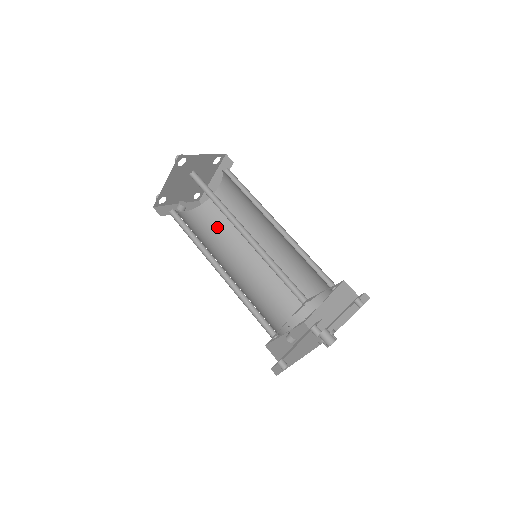
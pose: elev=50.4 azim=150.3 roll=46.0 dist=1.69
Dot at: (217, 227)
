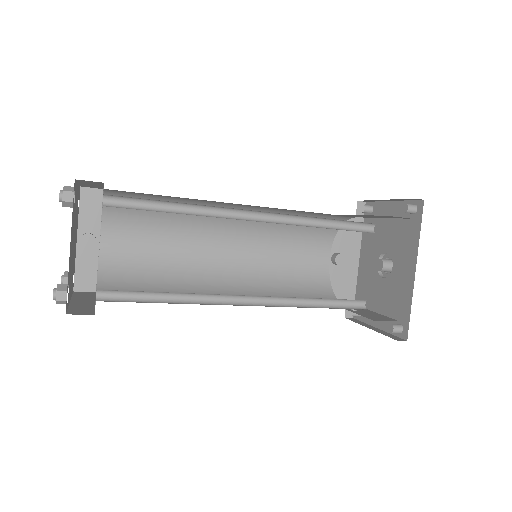
Dot at: (155, 219)
